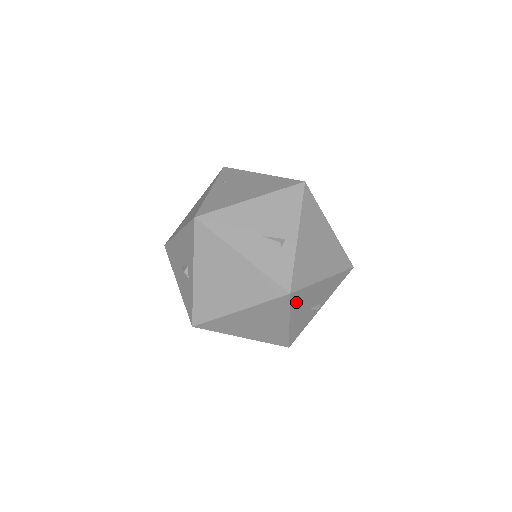
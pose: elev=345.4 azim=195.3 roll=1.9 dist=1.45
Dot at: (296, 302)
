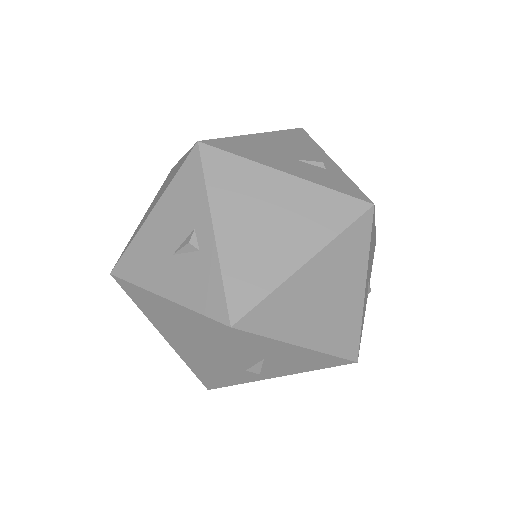
Dot at: occluded
